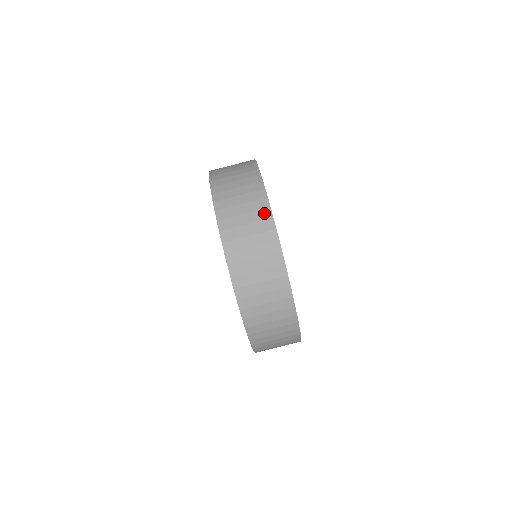
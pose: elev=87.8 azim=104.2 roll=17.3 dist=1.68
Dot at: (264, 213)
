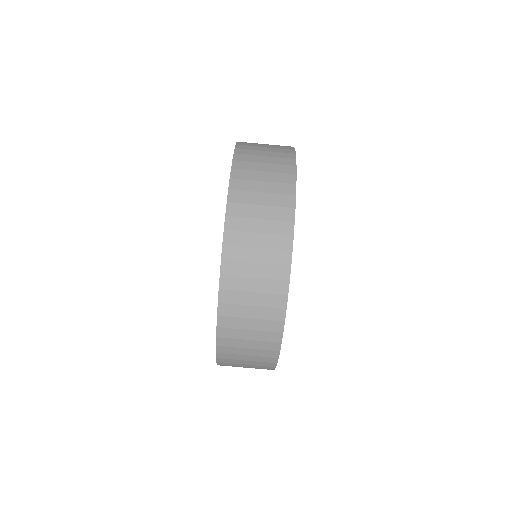
Dot at: (285, 212)
